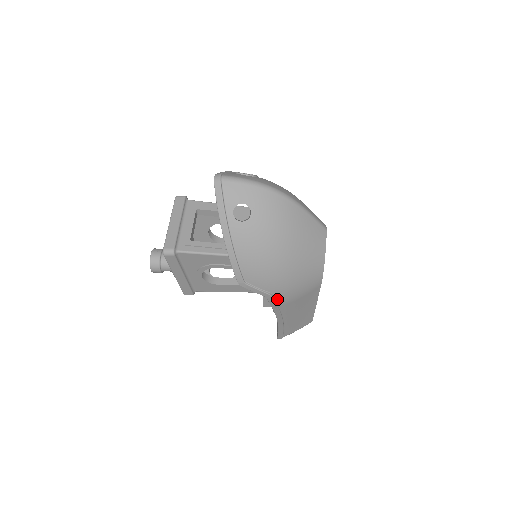
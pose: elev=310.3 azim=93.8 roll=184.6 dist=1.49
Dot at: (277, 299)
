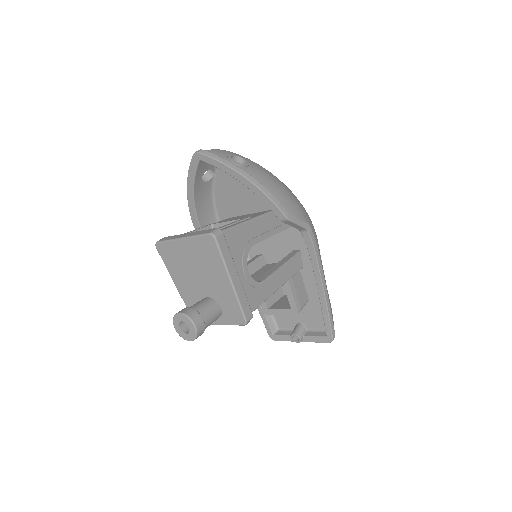
Dot at: (312, 234)
